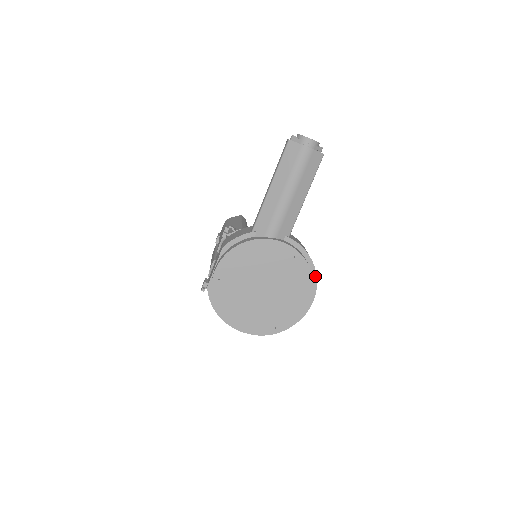
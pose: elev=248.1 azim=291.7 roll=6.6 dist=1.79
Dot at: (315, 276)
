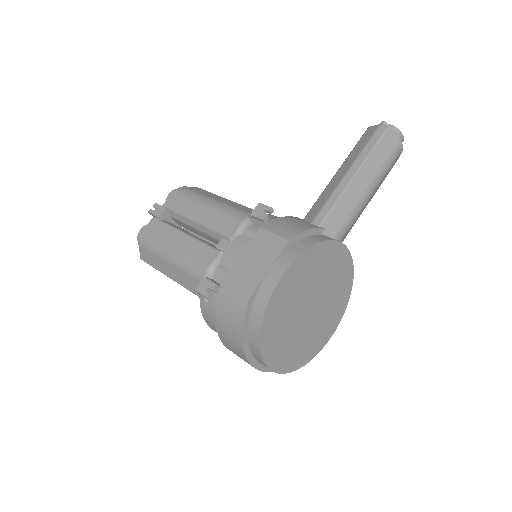
Dot at: occluded
